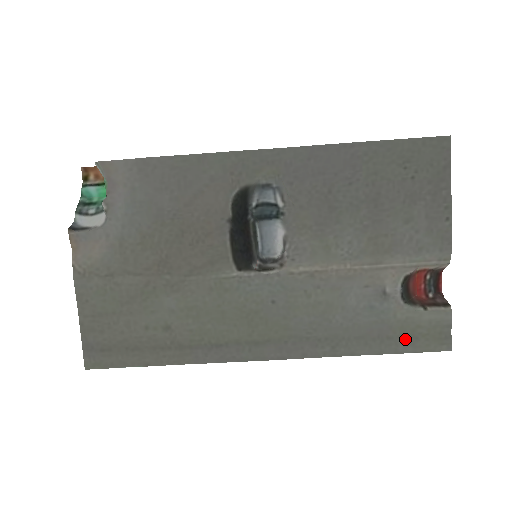
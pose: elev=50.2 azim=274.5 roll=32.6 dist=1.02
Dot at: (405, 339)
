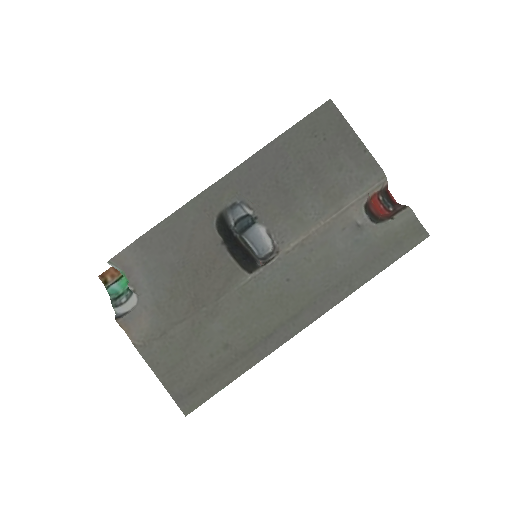
Dot at: (394, 248)
